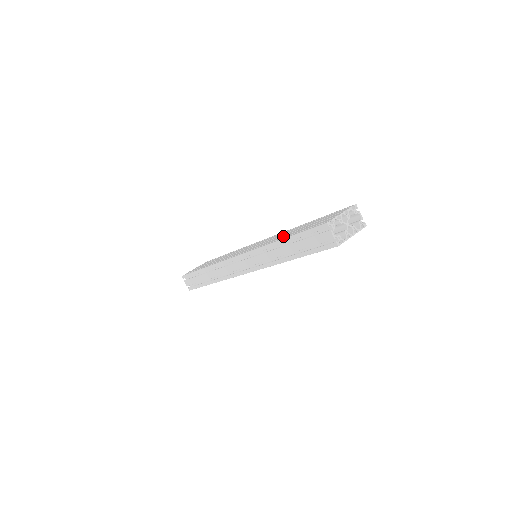
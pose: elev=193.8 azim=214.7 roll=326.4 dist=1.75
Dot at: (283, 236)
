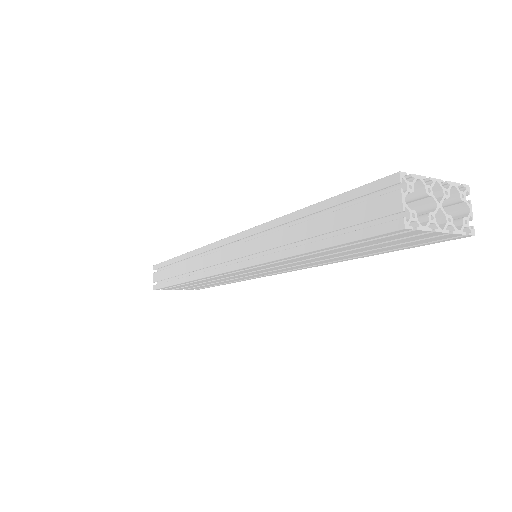
Dot at: occluded
